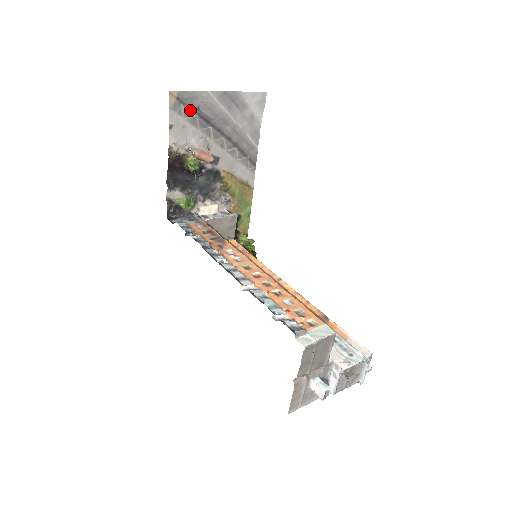
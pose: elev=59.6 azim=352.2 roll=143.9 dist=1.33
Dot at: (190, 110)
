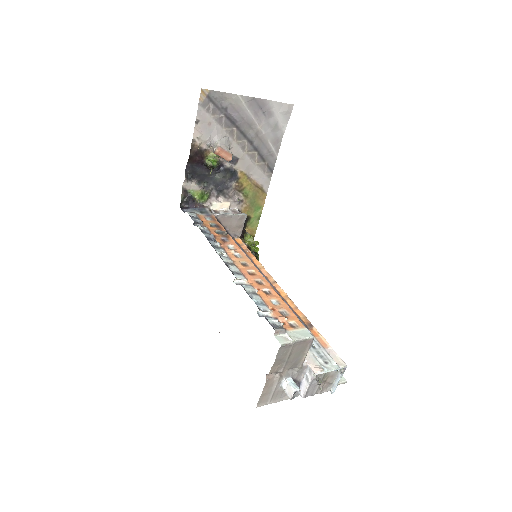
Dot at: (218, 109)
